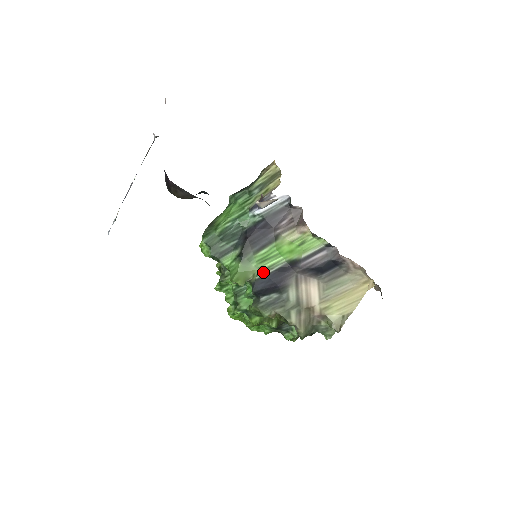
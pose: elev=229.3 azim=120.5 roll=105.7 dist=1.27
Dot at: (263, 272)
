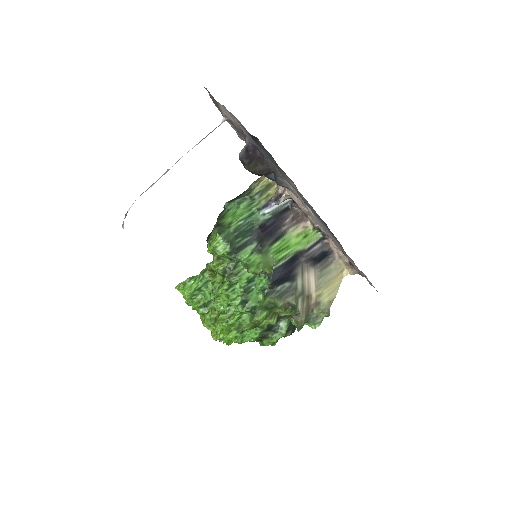
Dot at: (279, 262)
